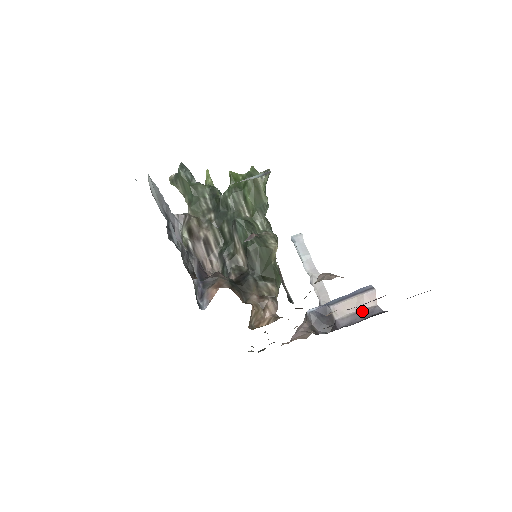
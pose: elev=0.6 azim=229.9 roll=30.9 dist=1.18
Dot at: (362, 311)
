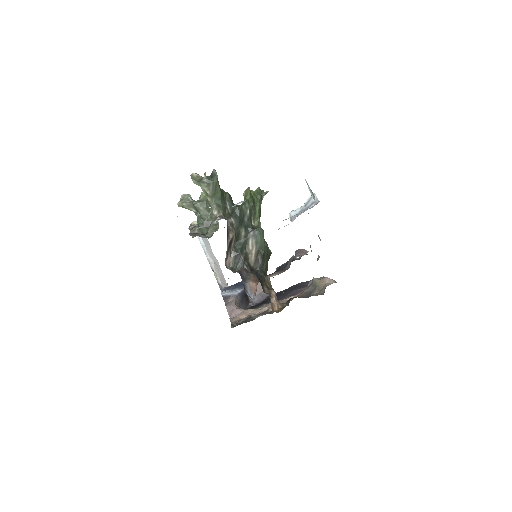
Dot at: (262, 292)
